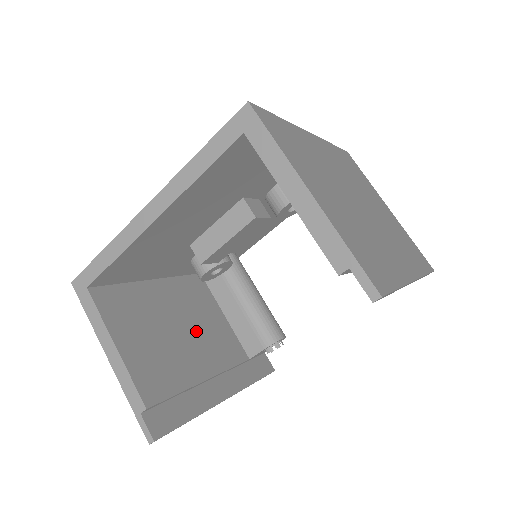
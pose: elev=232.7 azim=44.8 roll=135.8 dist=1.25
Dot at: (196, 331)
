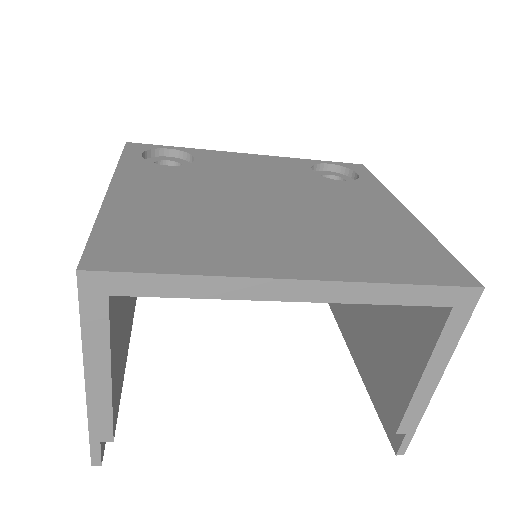
Dot at: occluded
